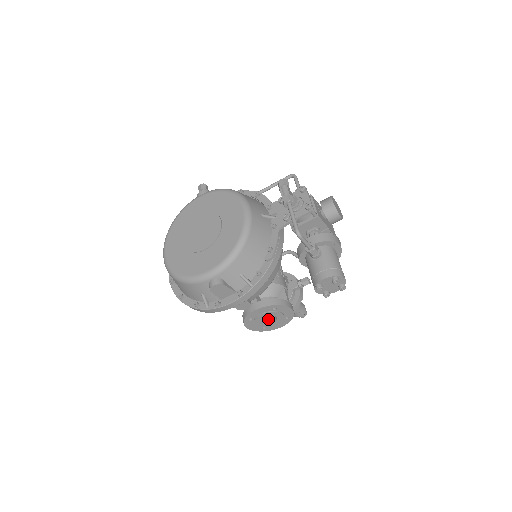
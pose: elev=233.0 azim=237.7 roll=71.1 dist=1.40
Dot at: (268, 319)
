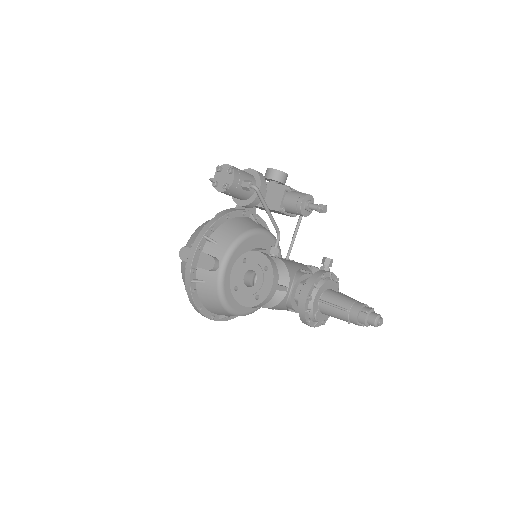
Dot at: occluded
